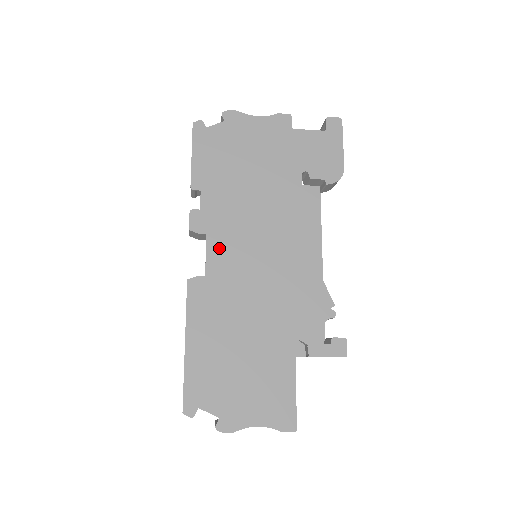
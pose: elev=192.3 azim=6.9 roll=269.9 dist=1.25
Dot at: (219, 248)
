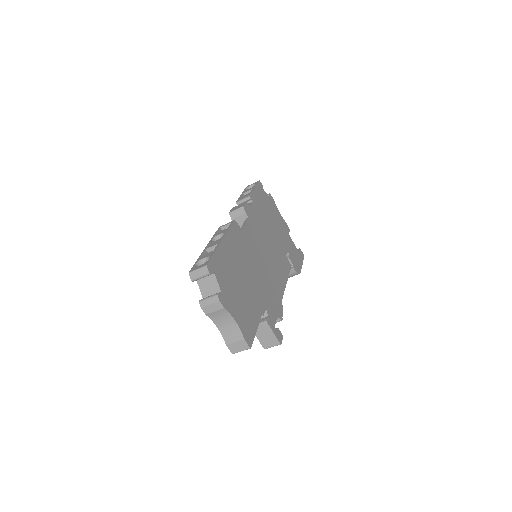
Dot at: (251, 229)
